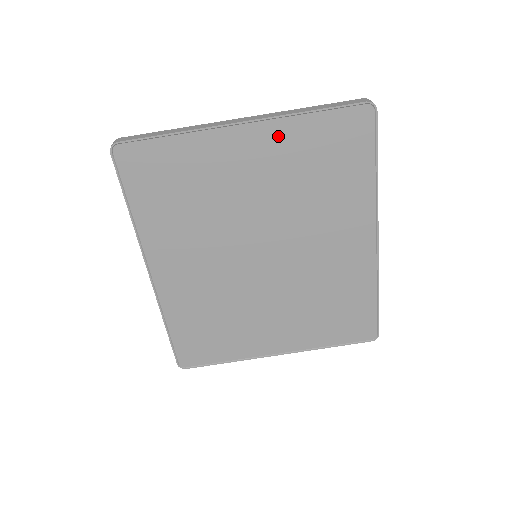
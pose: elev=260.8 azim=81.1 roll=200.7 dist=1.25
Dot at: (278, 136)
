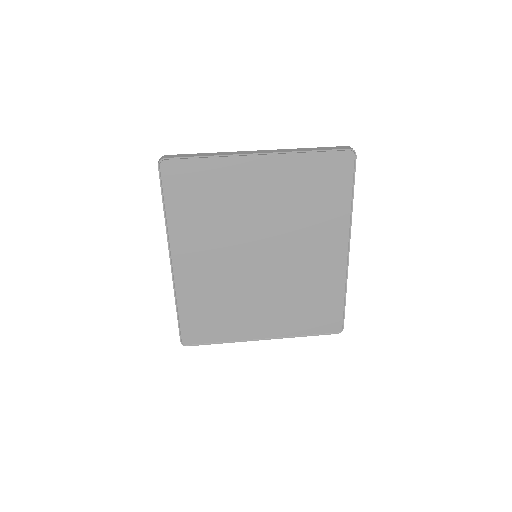
Dot at: (284, 166)
